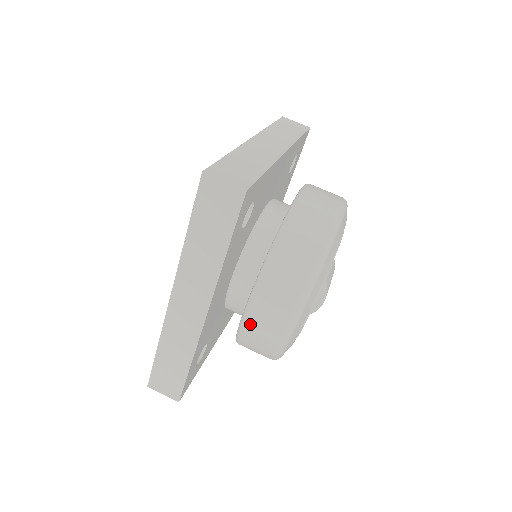
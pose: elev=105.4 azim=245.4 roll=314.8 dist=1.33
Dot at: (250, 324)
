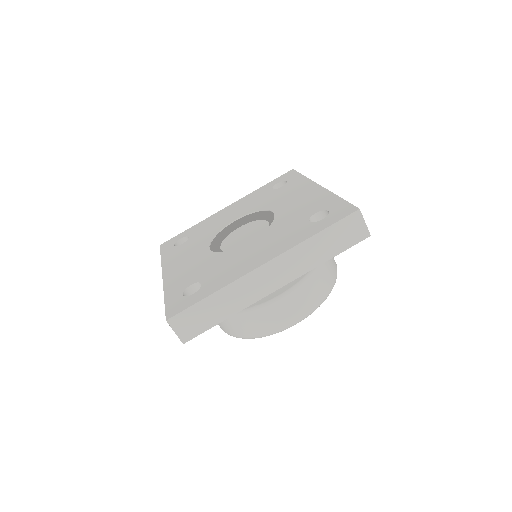
Dot at: occluded
